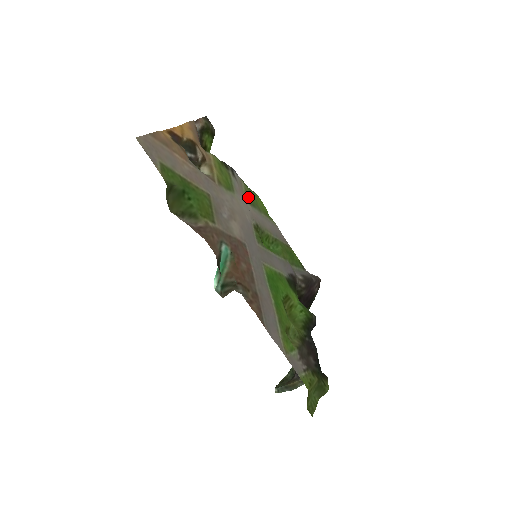
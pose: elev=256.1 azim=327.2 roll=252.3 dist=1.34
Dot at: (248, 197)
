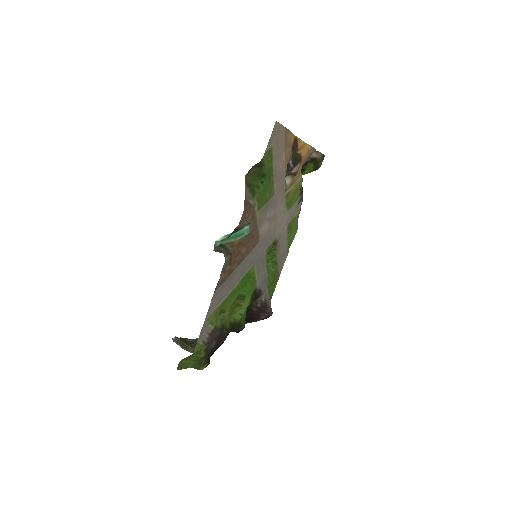
Dot at: (292, 223)
